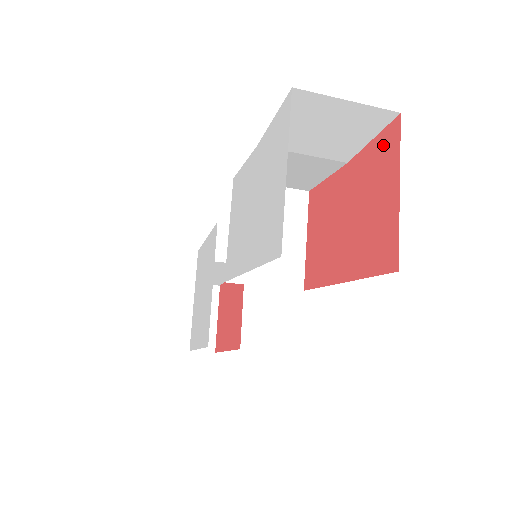
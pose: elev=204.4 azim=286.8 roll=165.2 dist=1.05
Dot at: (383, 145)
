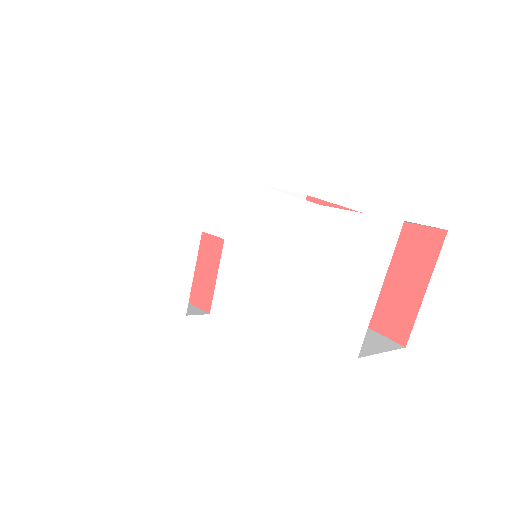
Dot at: (419, 239)
